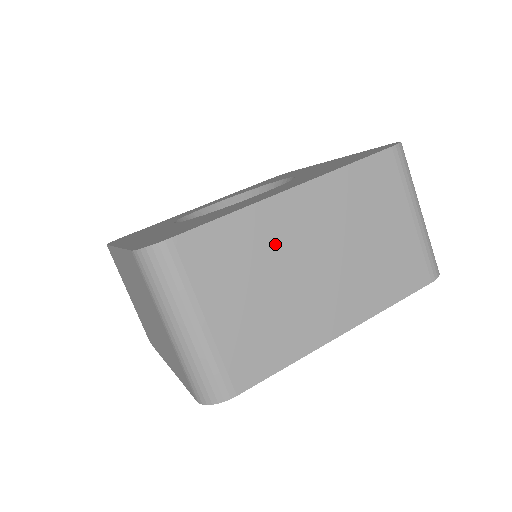
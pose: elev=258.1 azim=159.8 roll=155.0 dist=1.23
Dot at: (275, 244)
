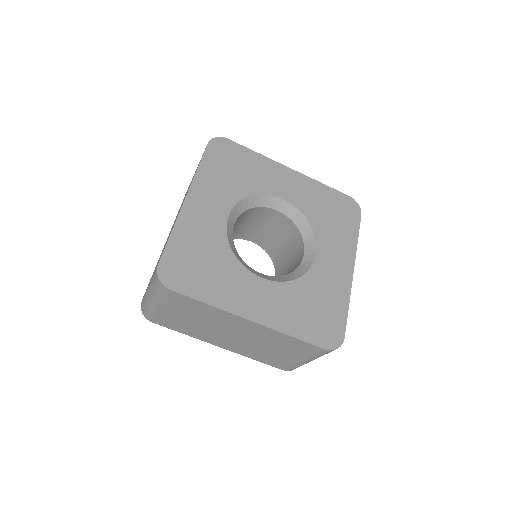
Dot at: (219, 321)
